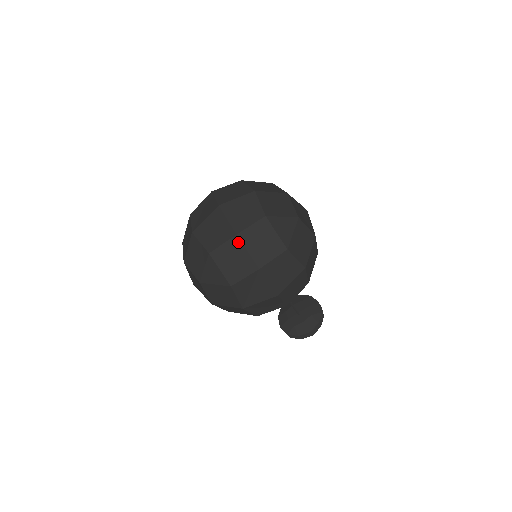
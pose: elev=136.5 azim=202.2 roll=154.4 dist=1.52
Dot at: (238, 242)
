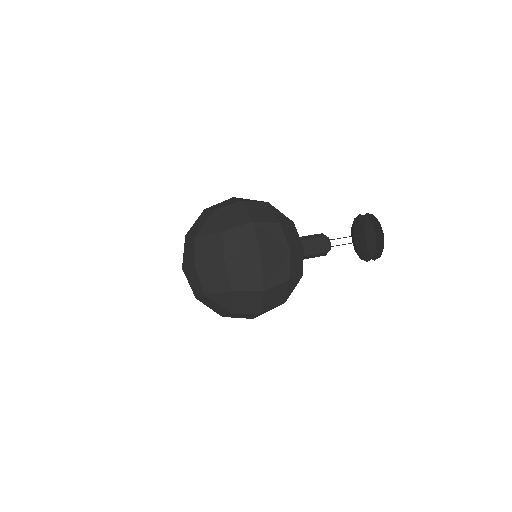
Dot at: (200, 301)
